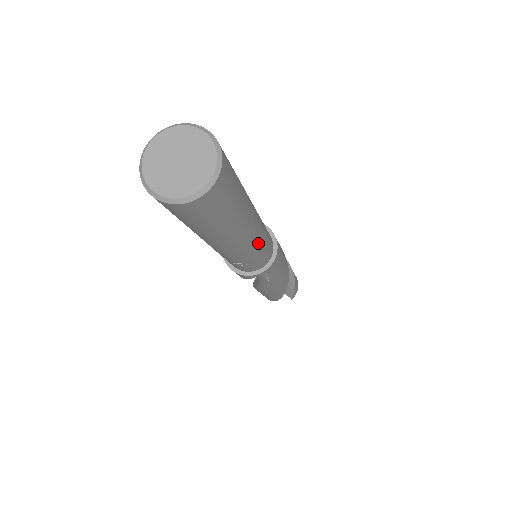
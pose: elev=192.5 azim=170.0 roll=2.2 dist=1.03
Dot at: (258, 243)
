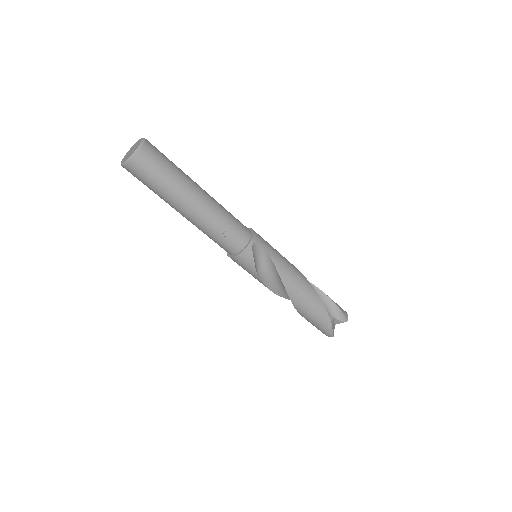
Dot at: (220, 207)
